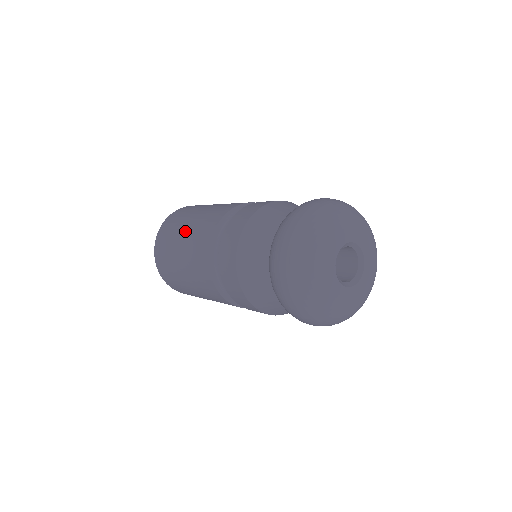
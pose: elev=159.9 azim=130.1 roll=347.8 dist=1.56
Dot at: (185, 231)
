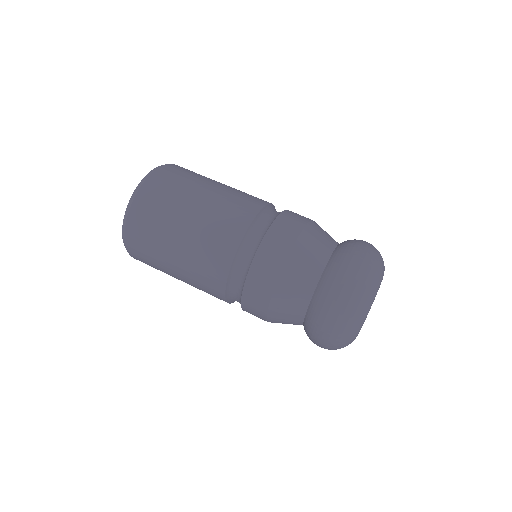
Dot at: (207, 194)
